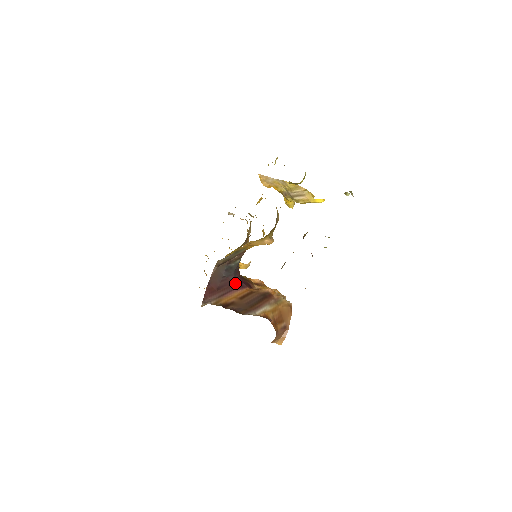
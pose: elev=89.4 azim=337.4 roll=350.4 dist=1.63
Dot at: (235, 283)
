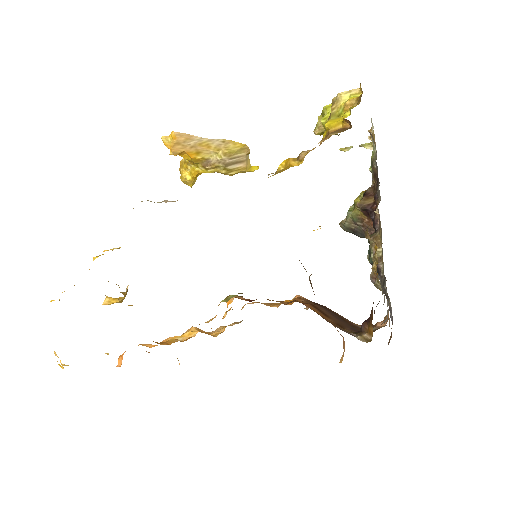
Dot at: occluded
